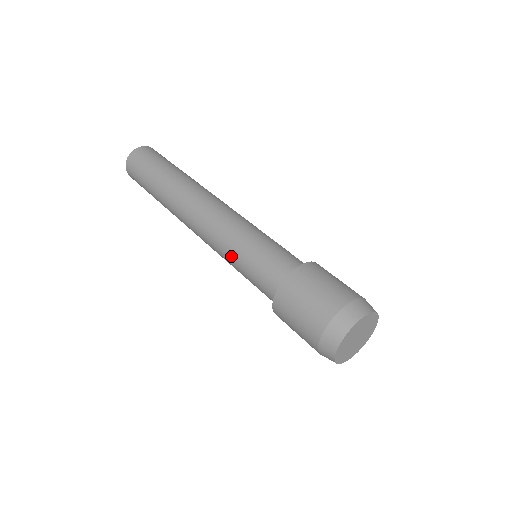
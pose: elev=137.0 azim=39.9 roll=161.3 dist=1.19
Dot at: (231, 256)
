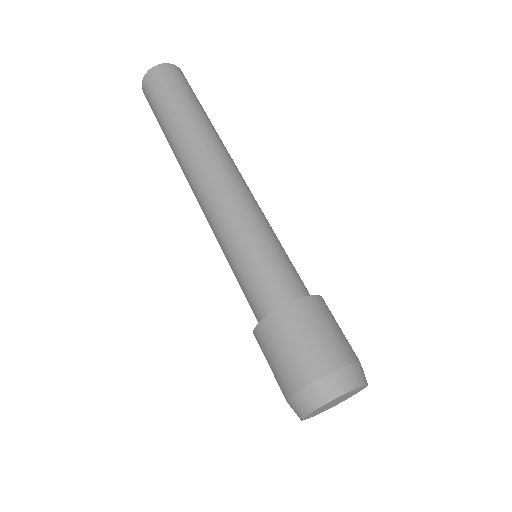
Dot at: occluded
